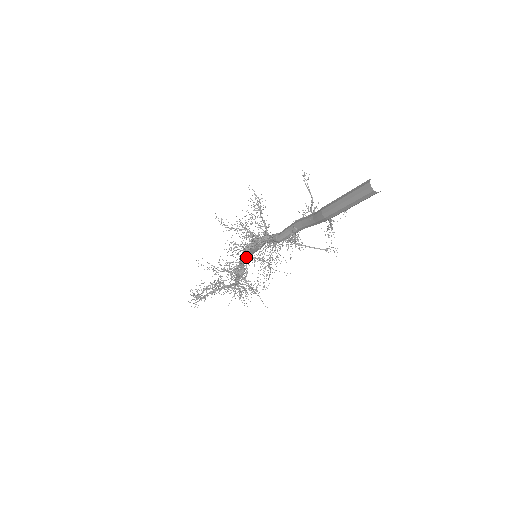
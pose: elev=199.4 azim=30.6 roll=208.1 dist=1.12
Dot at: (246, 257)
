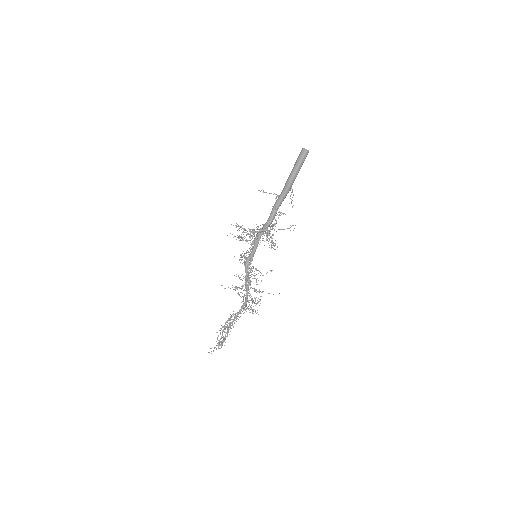
Dot at: occluded
